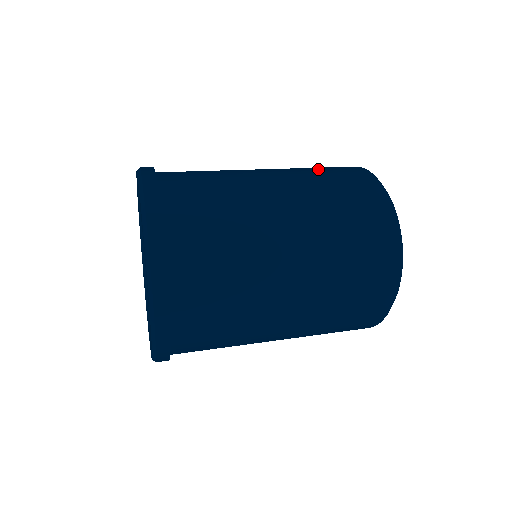
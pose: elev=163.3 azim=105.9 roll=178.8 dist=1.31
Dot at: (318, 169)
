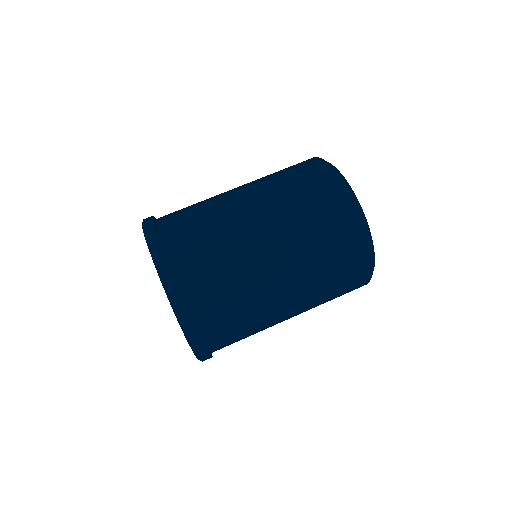
Dot at: (291, 181)
